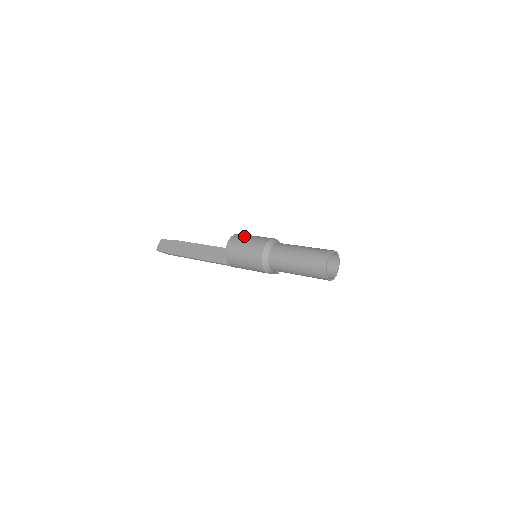
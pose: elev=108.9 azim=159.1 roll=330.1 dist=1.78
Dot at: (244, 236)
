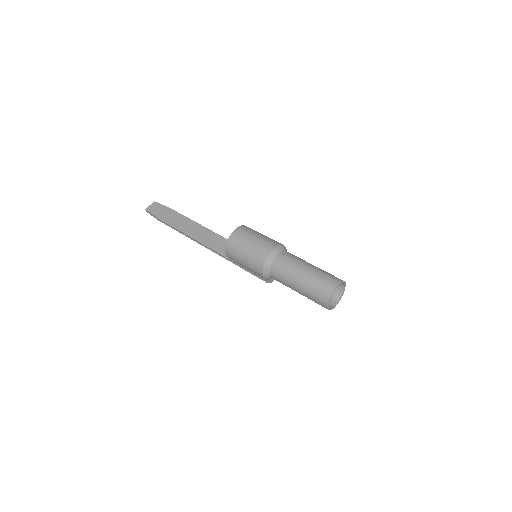
Dot at: (254, 231)
